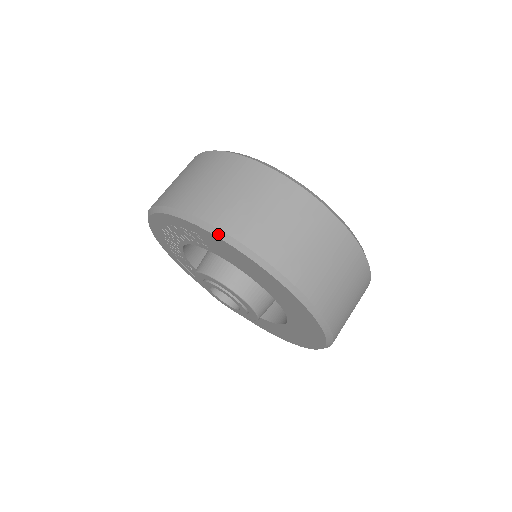
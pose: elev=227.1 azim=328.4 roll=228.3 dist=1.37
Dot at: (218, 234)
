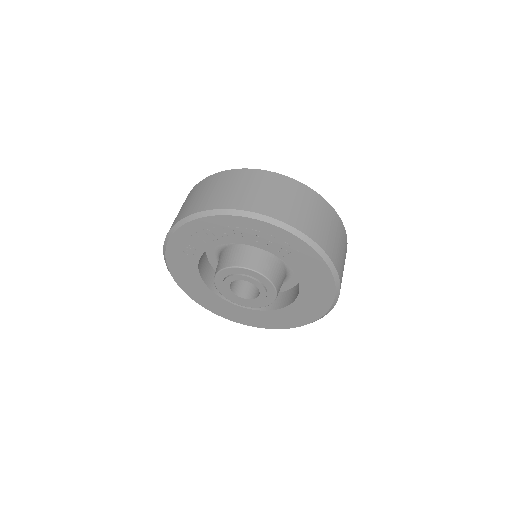
Dot at: (329, 264)
